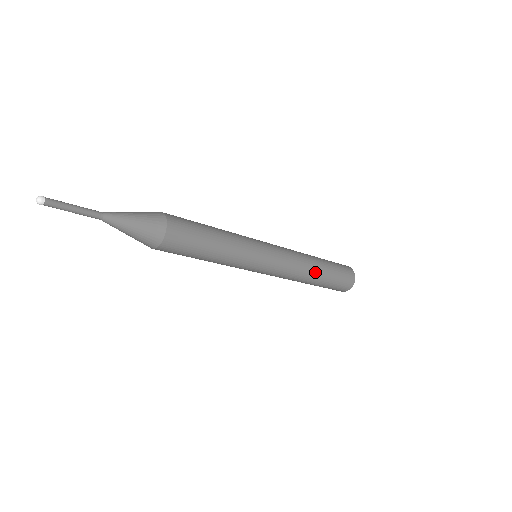
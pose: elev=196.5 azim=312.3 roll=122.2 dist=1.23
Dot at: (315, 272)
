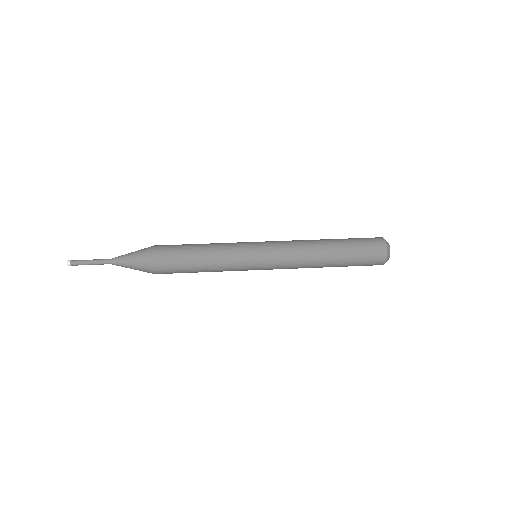
Dot at: (323, 265)
